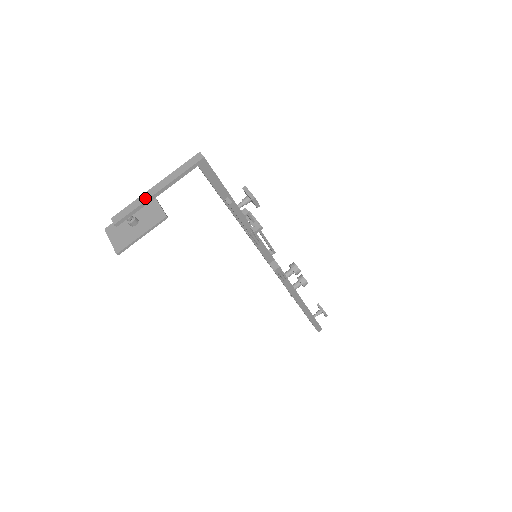
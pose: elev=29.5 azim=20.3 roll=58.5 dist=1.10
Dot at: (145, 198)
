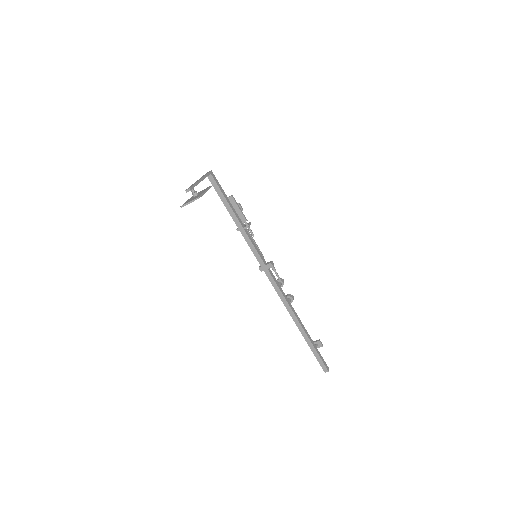
Dot at: (196, 182)
